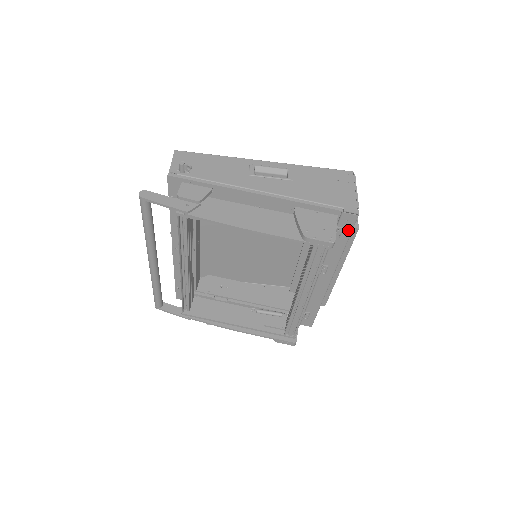
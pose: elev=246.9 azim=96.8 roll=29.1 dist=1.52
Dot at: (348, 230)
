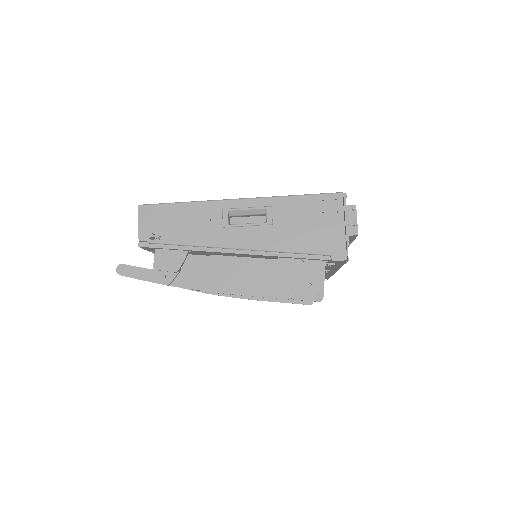
Dot at: (341, 264)
